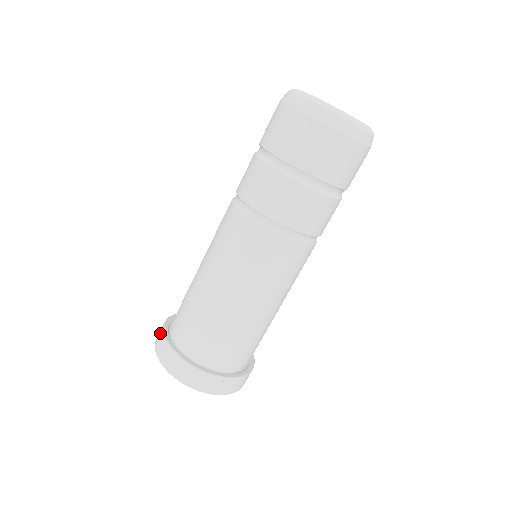
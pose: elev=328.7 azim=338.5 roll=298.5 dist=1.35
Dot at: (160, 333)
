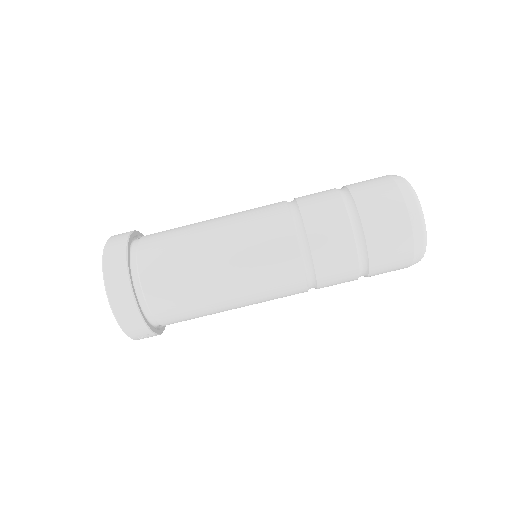
Dot at: (119, 253)
